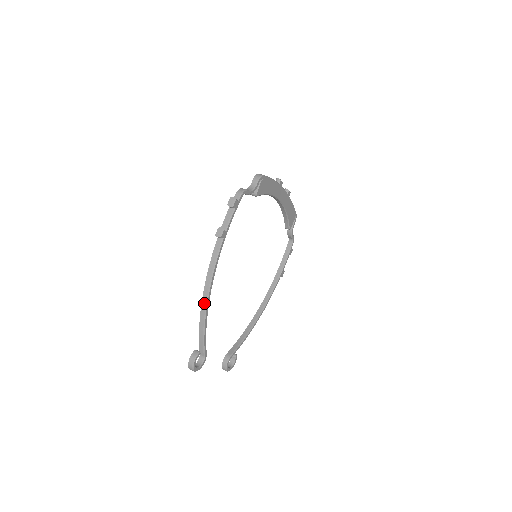
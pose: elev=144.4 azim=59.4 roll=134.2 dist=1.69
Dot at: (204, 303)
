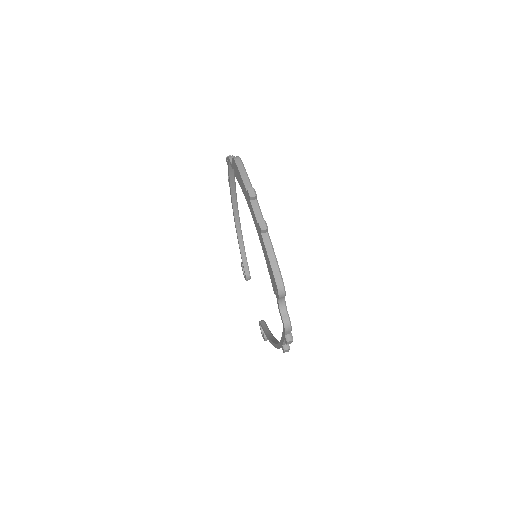
Dot at: occluded
